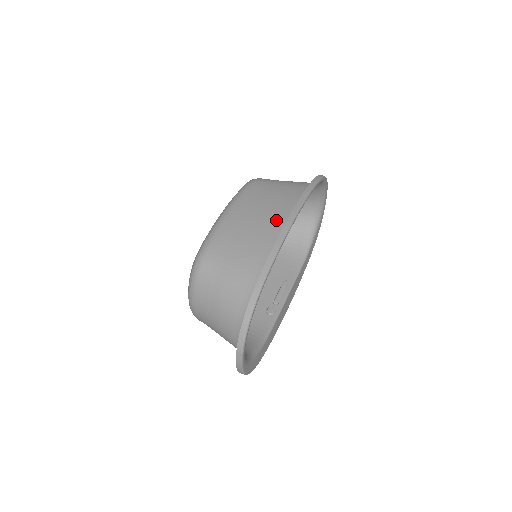
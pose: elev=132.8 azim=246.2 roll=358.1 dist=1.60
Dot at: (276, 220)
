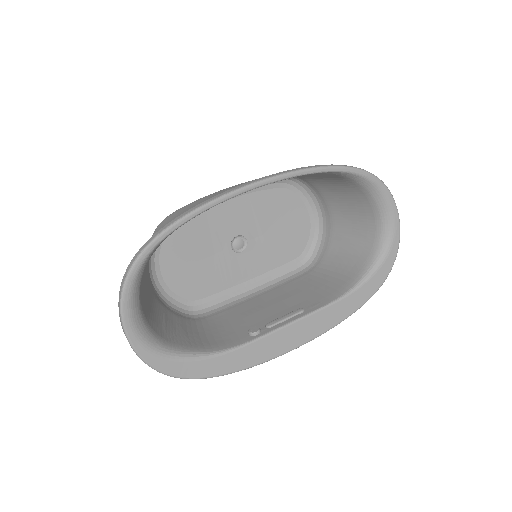
Dot at: occluded
